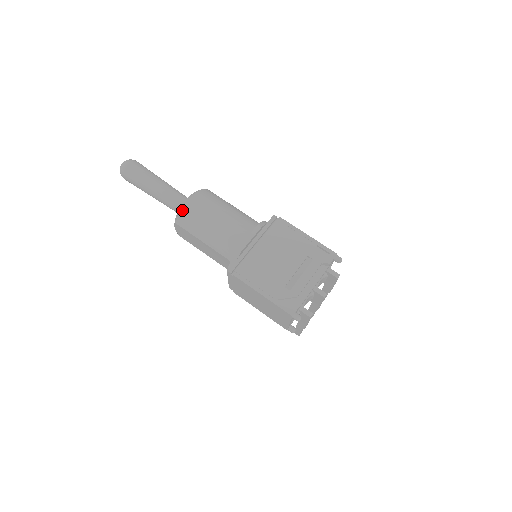
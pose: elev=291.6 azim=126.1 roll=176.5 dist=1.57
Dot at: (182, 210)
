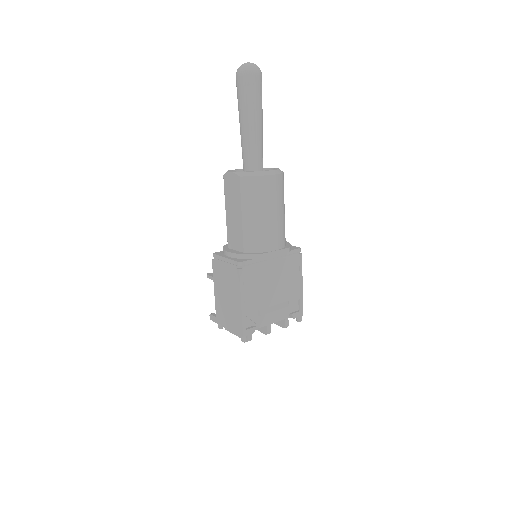
Dot at: (257, 177)
